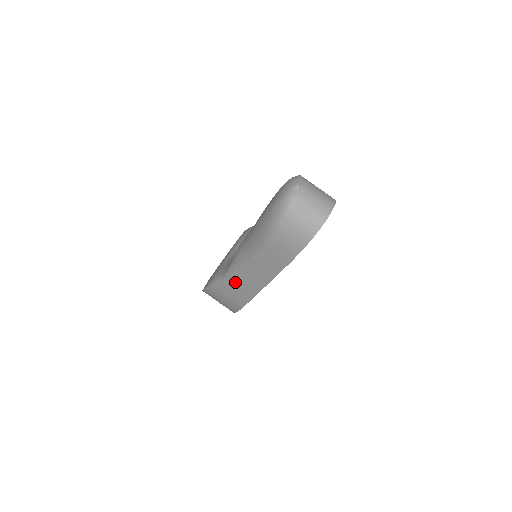
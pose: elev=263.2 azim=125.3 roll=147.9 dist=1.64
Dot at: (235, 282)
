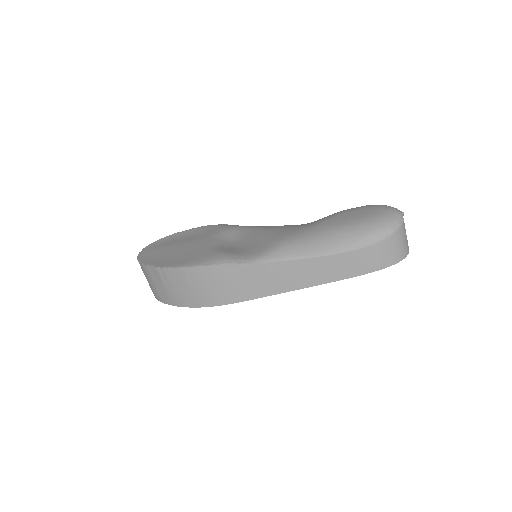
Dot at: (262, 273)
